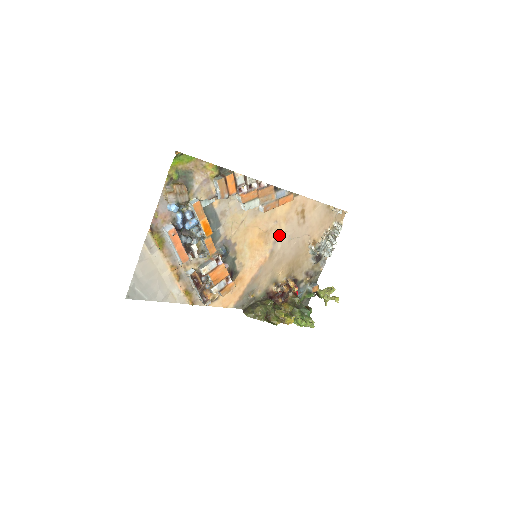
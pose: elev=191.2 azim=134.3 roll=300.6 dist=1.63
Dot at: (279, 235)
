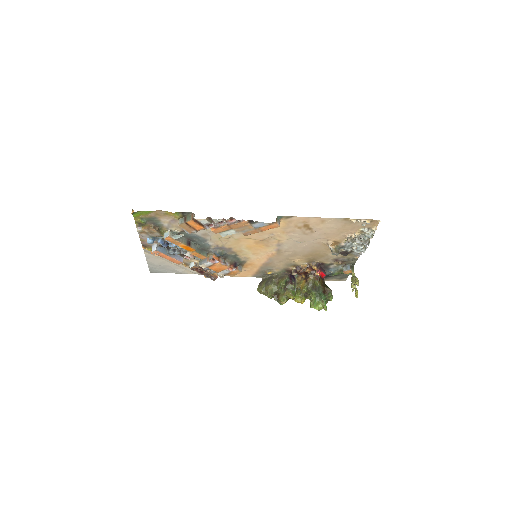
Dot at: (282, 241)
